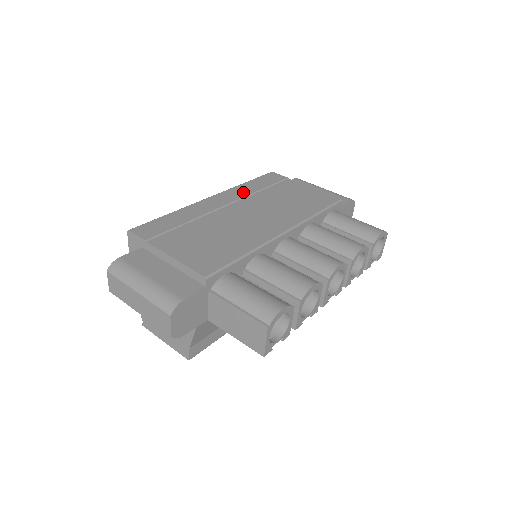
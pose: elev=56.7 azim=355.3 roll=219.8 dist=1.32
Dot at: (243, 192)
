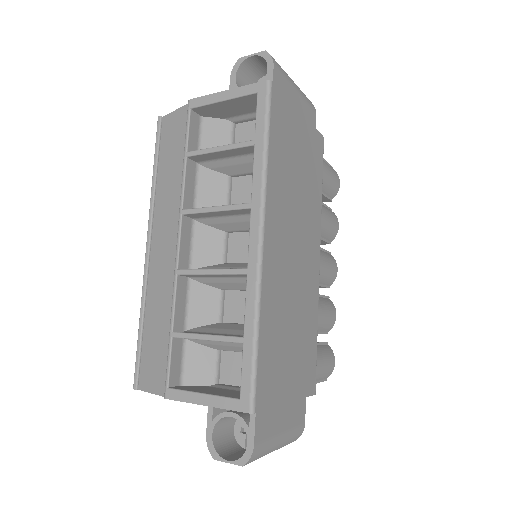
Dot at: (278, 193)
